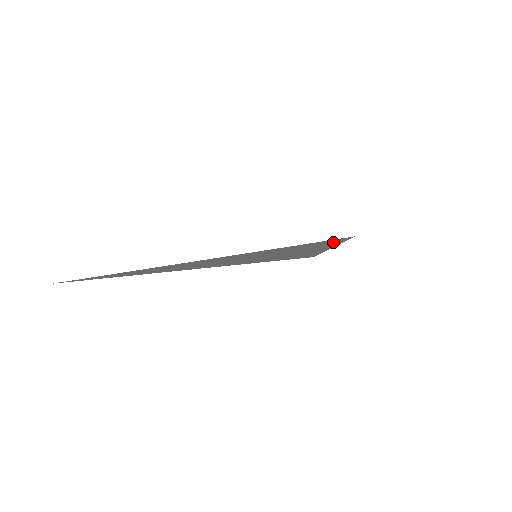
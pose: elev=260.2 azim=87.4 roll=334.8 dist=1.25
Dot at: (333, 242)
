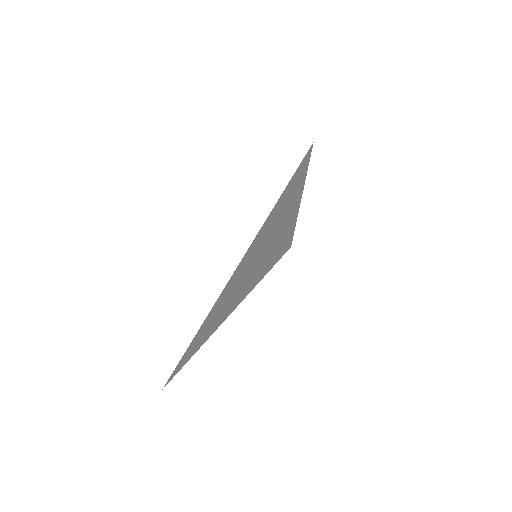
Dot at: (300, 178)
